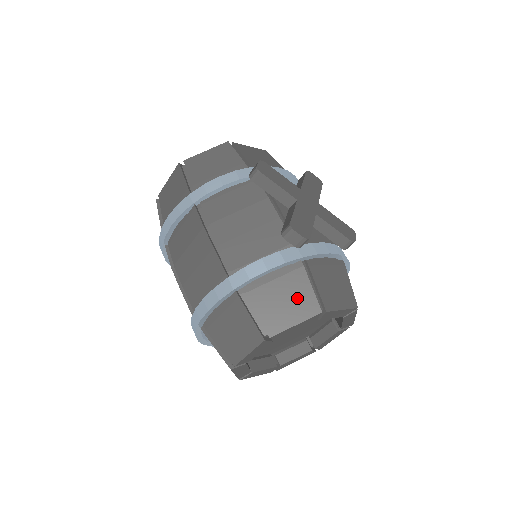
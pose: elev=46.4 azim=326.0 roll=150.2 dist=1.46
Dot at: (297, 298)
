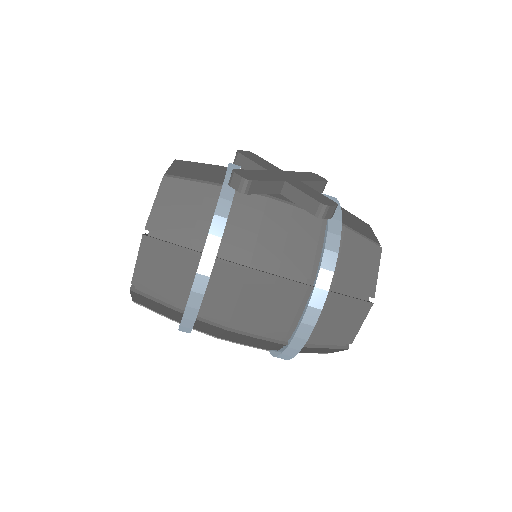
Dot at: (363, 254)
